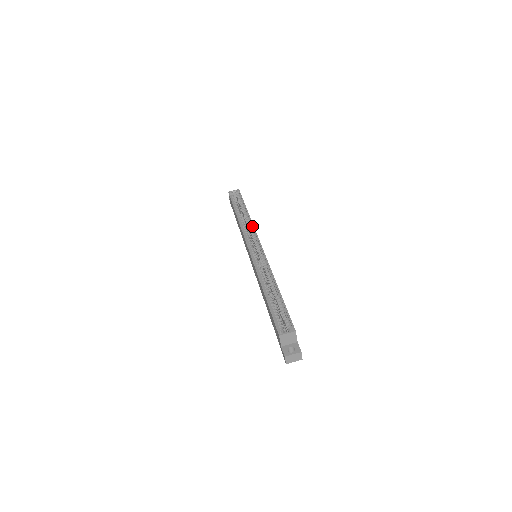
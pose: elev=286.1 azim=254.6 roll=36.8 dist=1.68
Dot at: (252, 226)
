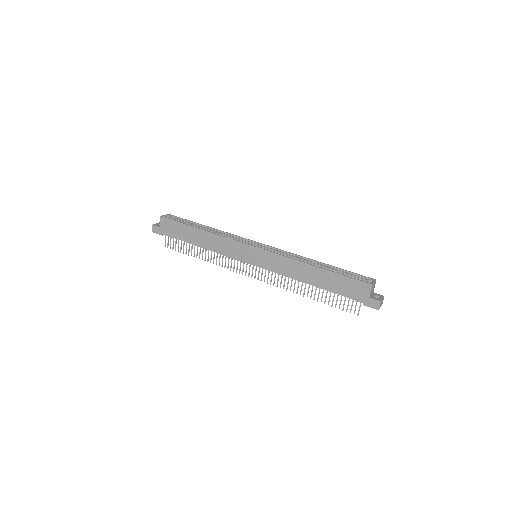
Dot at: (230, 234)
